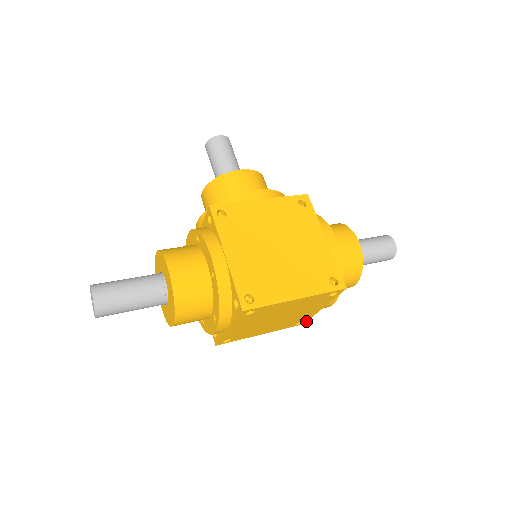
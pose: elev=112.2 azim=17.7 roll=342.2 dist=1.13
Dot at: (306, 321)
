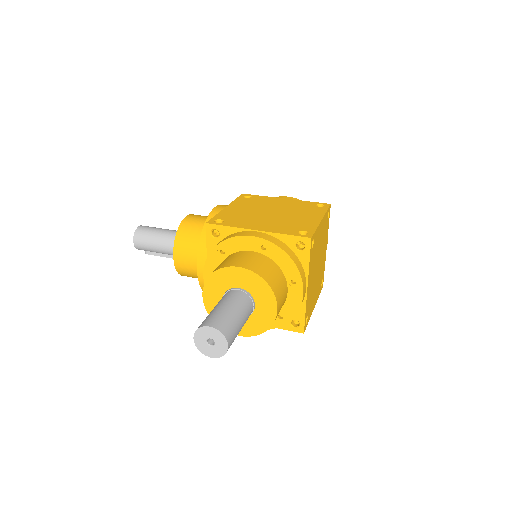
Dot at: (323, 279)
